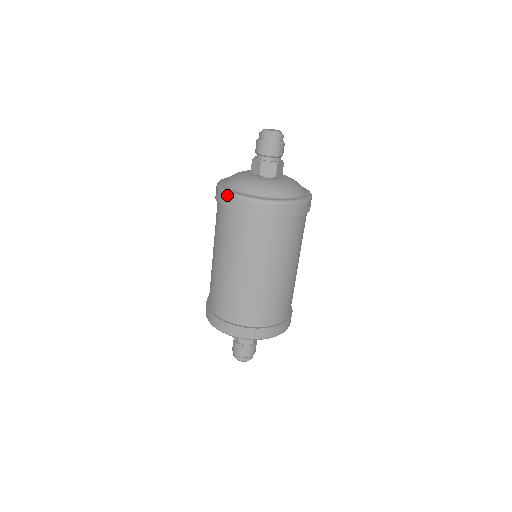
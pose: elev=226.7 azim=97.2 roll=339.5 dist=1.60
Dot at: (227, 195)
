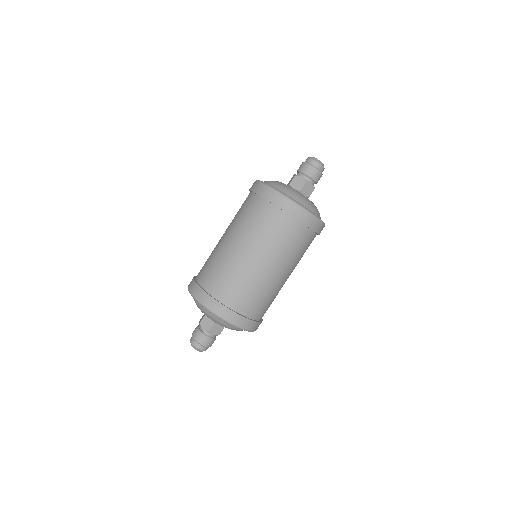
Dot at: (282, 197)
